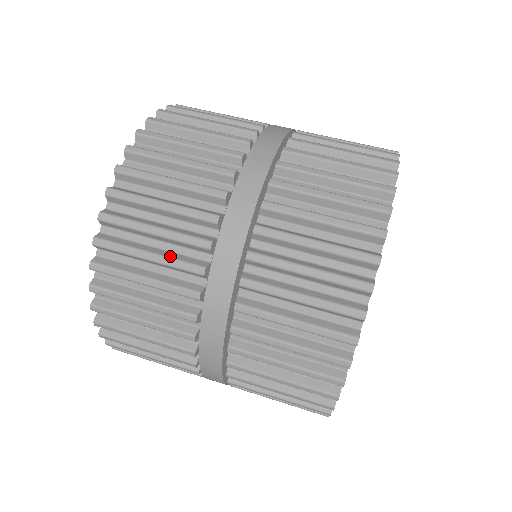
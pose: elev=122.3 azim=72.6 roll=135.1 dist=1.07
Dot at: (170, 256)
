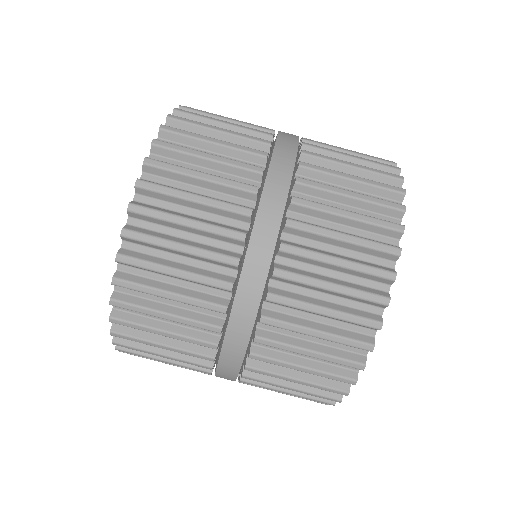
Dot at: (191, 296)
